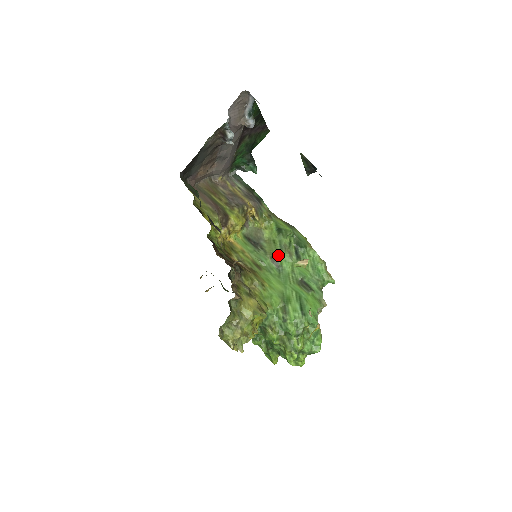
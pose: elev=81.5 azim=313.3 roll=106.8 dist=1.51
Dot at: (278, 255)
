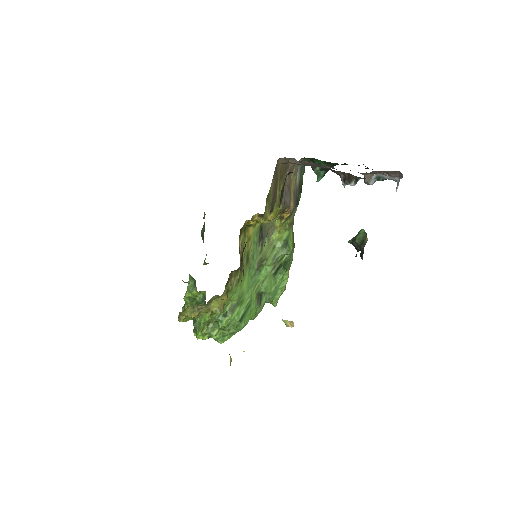
Dot at: (267, 262)
